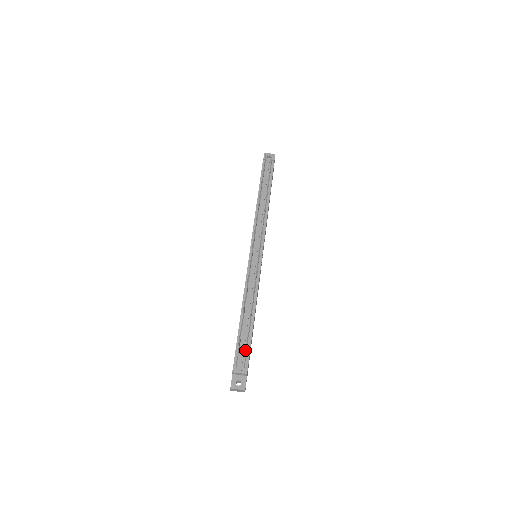
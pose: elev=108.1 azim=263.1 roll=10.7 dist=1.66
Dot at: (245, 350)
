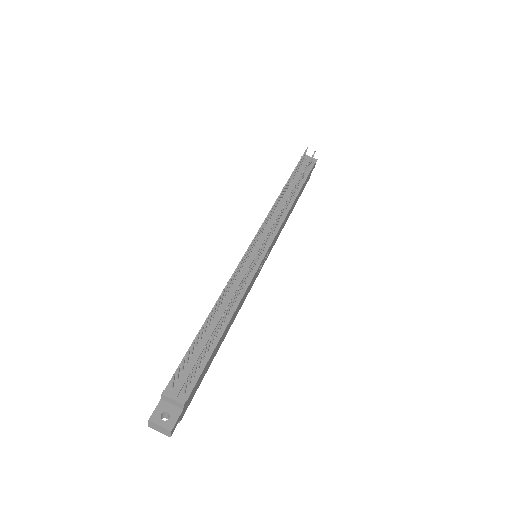
Dot at: occluded
